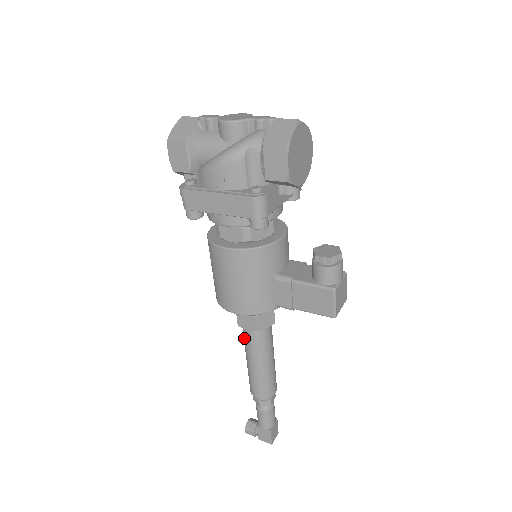
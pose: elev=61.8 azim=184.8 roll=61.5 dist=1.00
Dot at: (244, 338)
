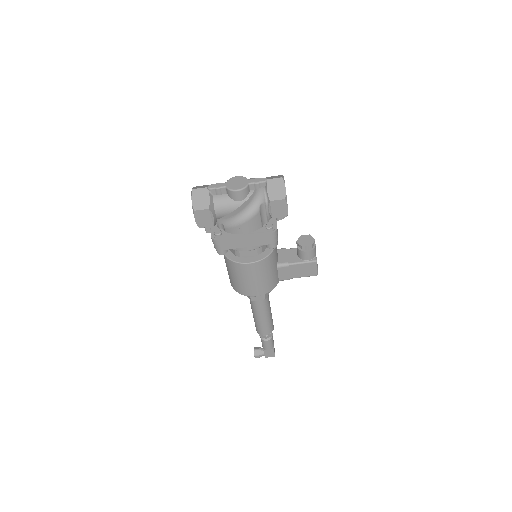
Dot at: (253, 305)
